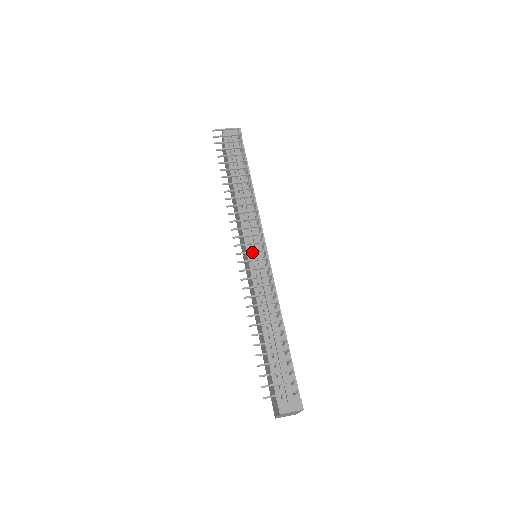
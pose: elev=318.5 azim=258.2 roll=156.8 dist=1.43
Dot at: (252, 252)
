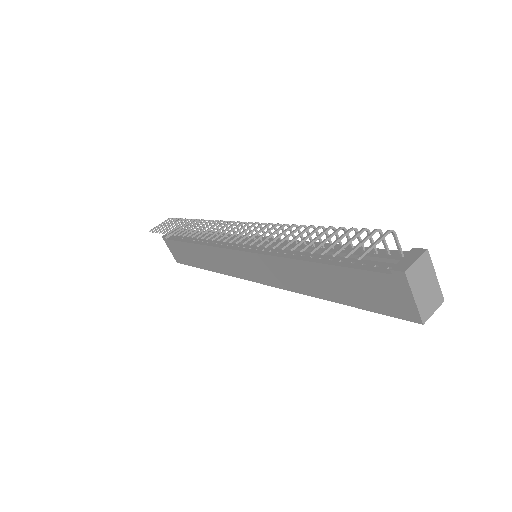
Dot at: (239, 230)
